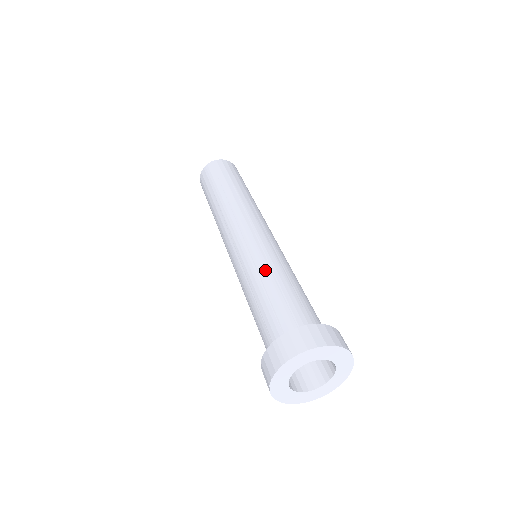
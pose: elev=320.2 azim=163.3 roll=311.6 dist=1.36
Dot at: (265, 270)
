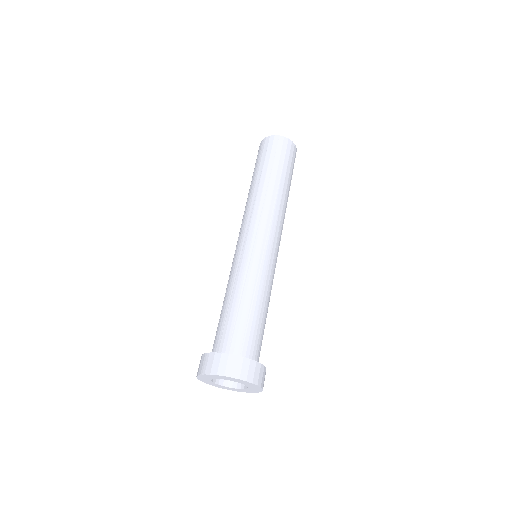
Dot at: (239, 285)
